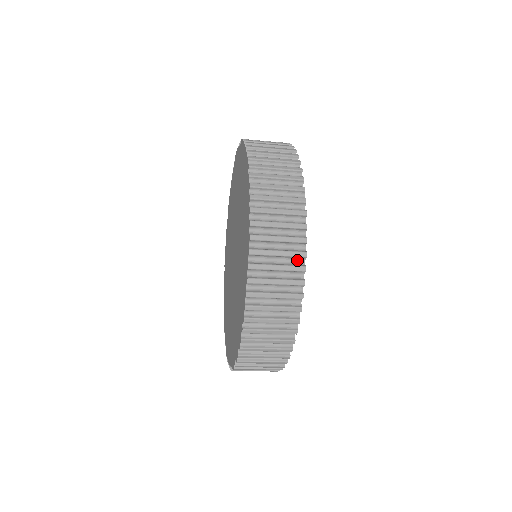
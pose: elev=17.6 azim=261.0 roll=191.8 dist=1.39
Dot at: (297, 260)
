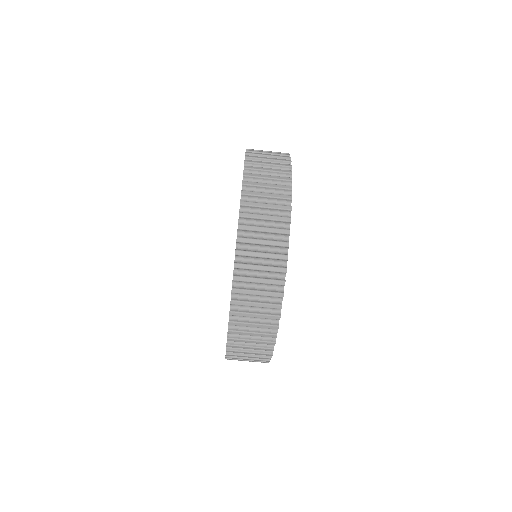
Dot at: occluded
